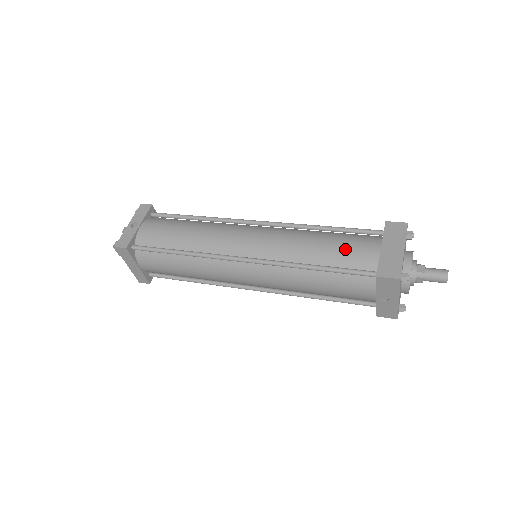
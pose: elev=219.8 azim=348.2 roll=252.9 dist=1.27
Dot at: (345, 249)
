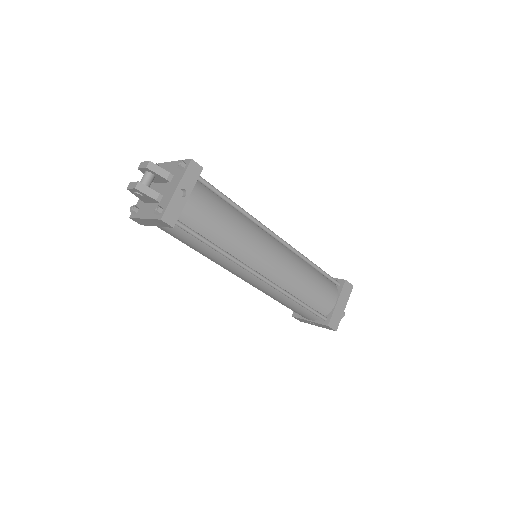
Dot at: (321, 296)
